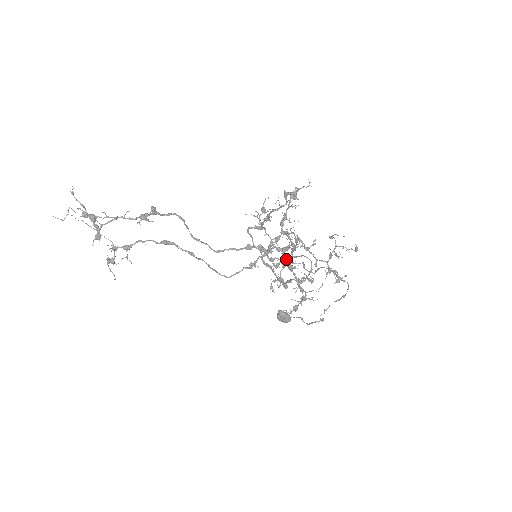
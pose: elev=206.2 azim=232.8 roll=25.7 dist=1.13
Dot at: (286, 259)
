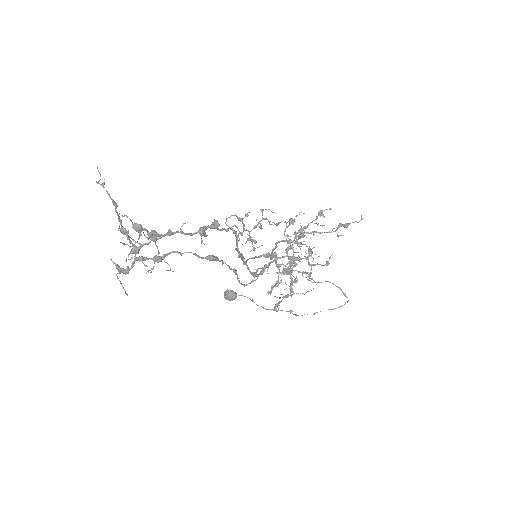
Dot at: (291, 266)
